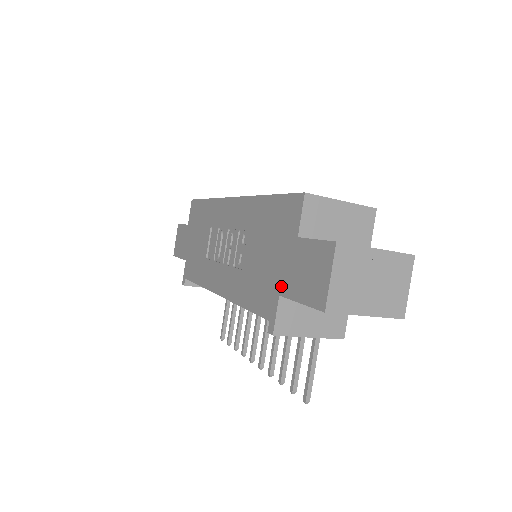
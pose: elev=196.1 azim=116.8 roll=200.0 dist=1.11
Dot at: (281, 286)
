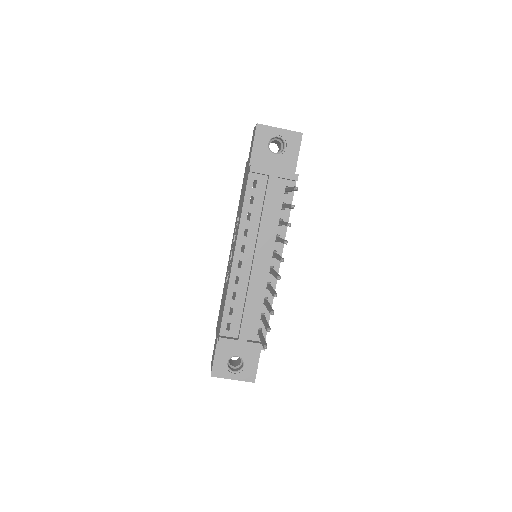
Dot at: (248, 166)
